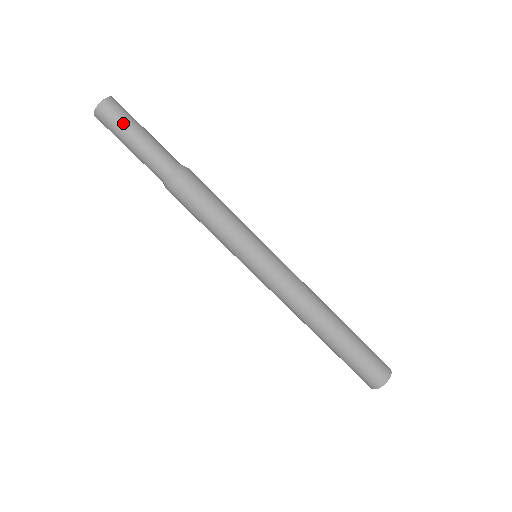
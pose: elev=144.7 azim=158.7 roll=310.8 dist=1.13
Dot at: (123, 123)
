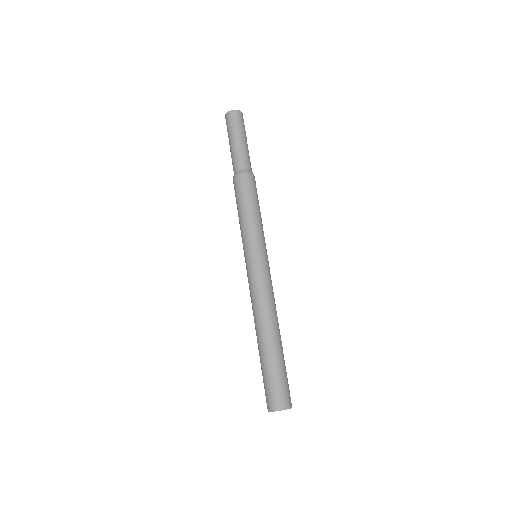
Dot at: (234, 128)
